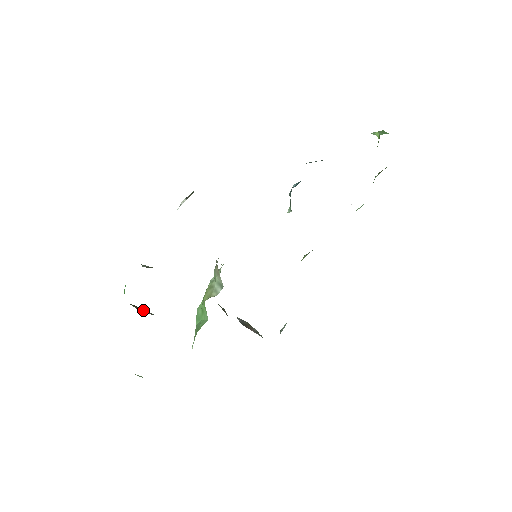
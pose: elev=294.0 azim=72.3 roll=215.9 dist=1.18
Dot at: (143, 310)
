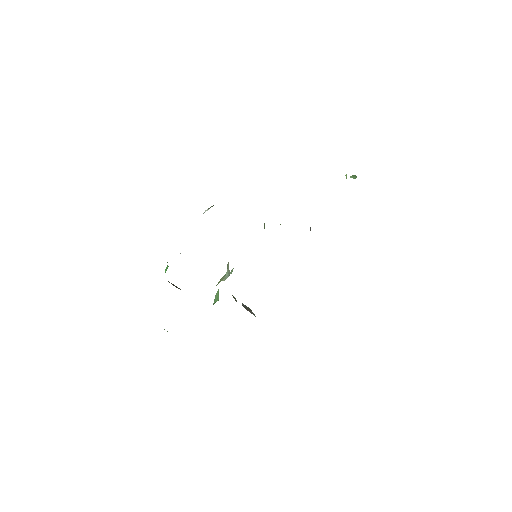
Dot at: (175, 286)
